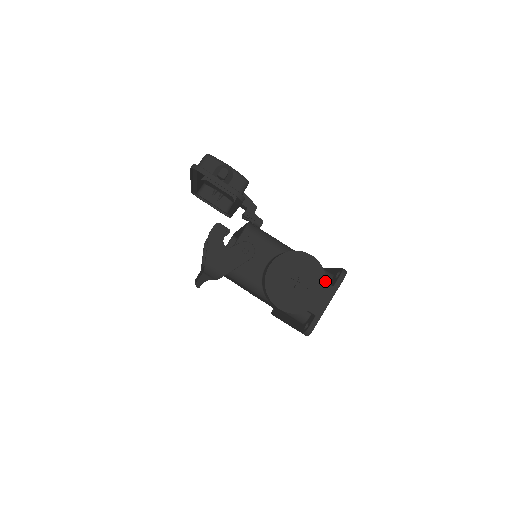
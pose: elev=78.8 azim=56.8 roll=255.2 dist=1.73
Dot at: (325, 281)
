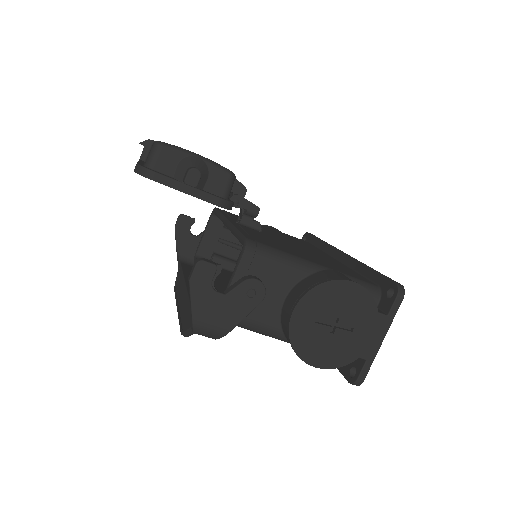
Dot at: (377, 313)
